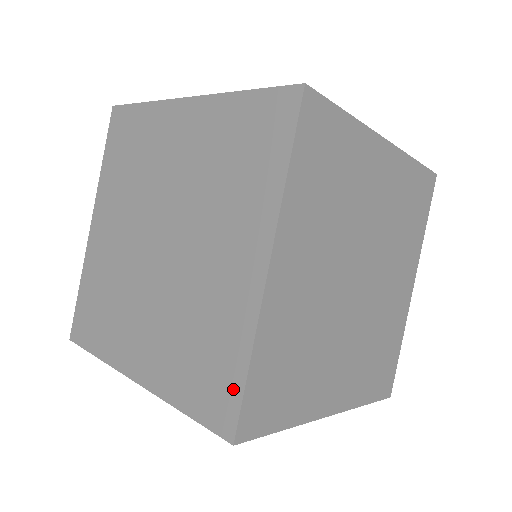
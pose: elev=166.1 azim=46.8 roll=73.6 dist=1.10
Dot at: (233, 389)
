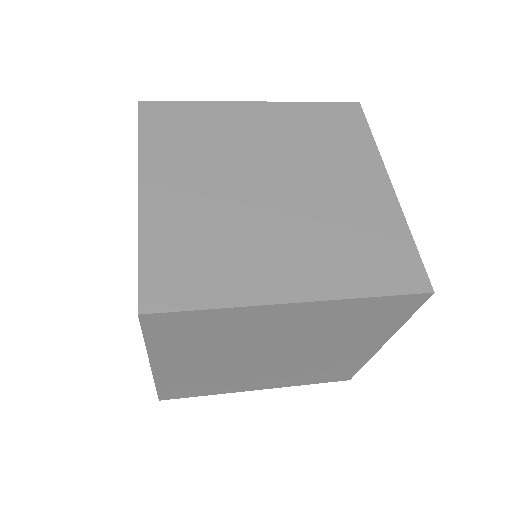
Dot at: (351, 373)
